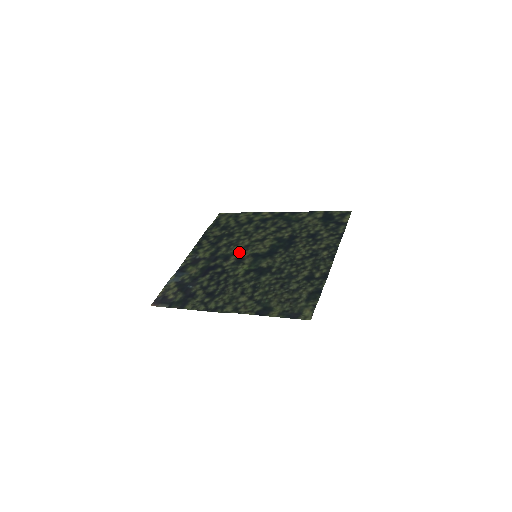
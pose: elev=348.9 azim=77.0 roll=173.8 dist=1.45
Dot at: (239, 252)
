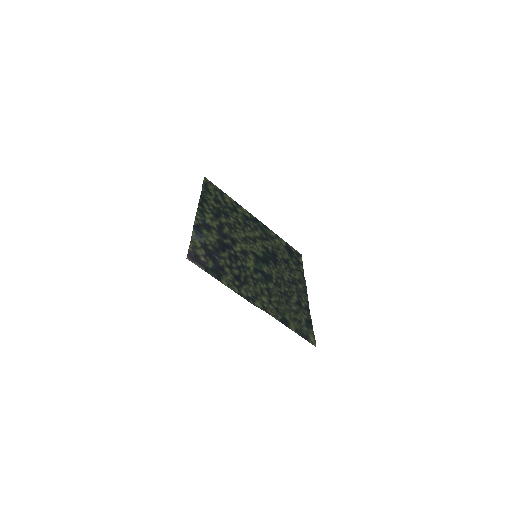
Dot at: (241, 242)
